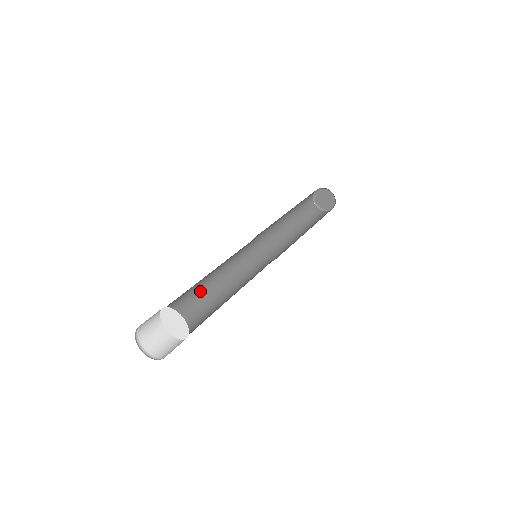
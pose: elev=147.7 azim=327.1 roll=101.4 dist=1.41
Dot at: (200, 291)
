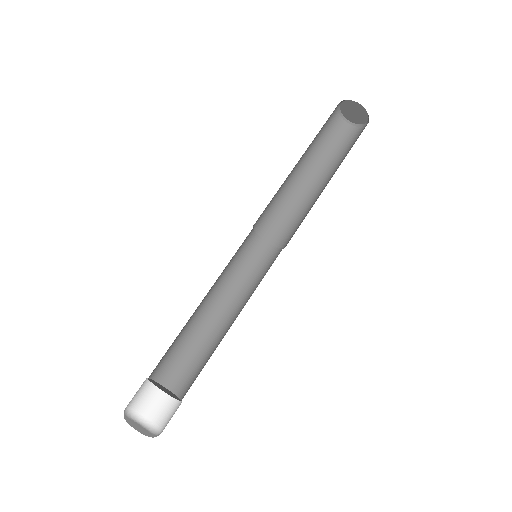
Dot at: (192, 324)
